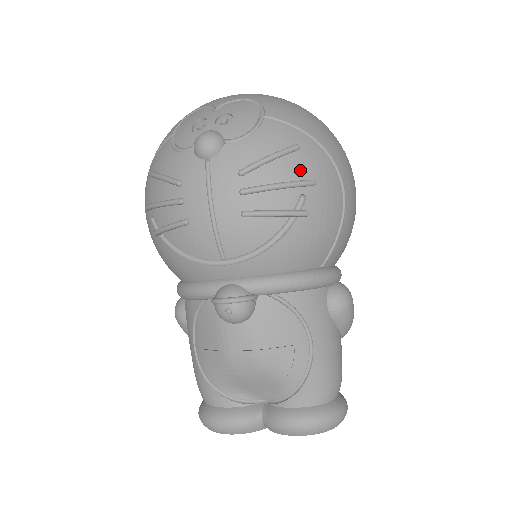
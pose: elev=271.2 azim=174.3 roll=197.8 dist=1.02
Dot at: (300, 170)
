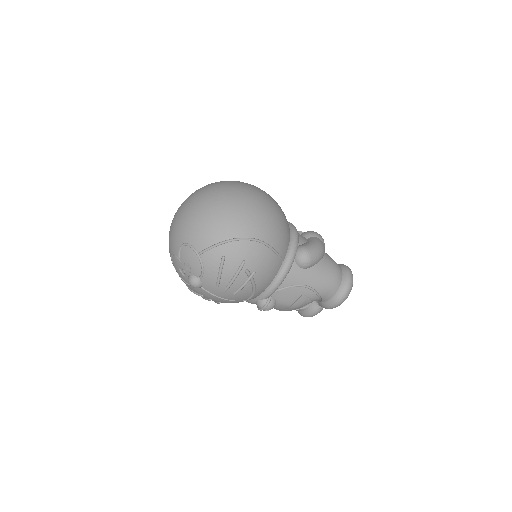
Dot at: (234, 265)
